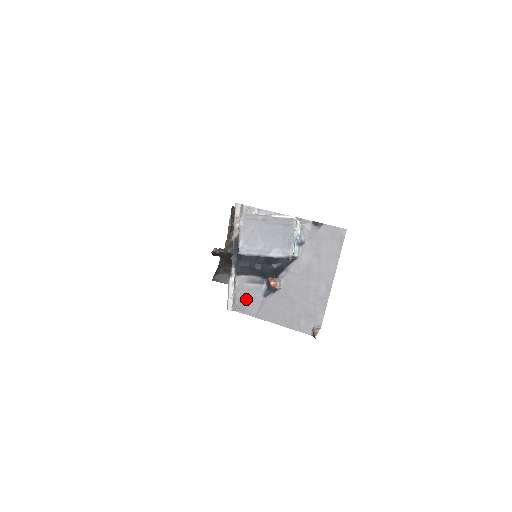
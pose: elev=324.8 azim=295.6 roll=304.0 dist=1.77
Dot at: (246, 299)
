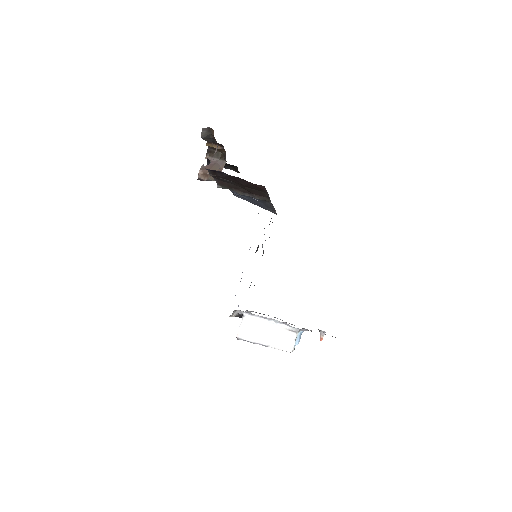
Dot at: (259, 313)
